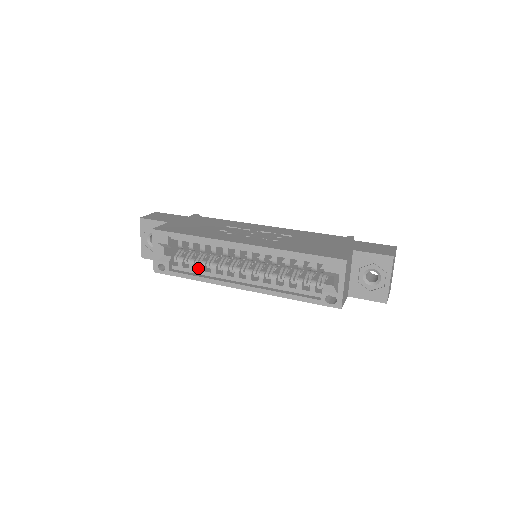
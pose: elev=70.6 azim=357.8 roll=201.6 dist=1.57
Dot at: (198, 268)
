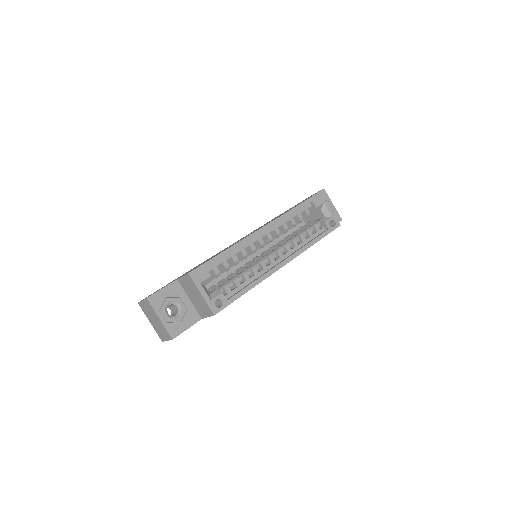
Dot at: (241, 284)
